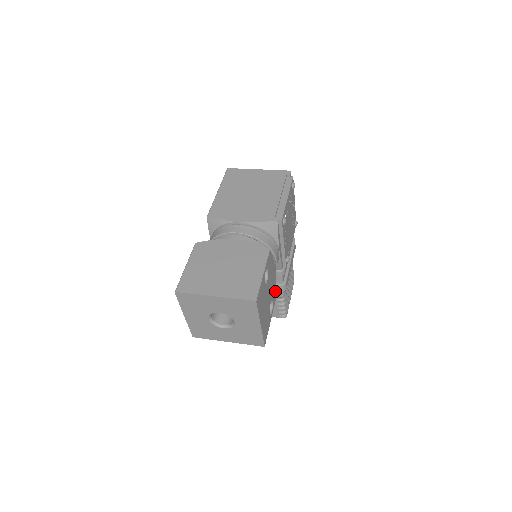
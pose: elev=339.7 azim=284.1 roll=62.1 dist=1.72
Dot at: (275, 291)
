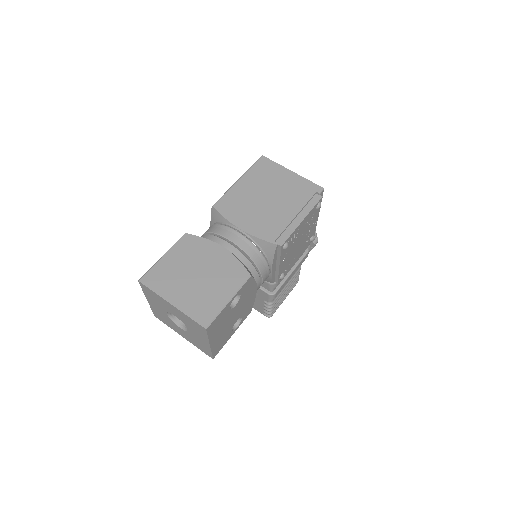
Dot at: (251, 307)
